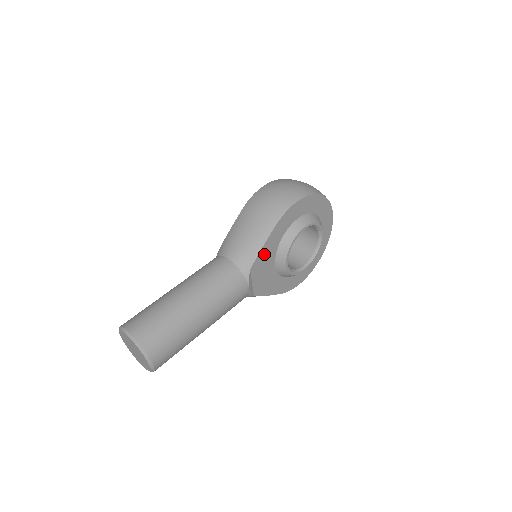
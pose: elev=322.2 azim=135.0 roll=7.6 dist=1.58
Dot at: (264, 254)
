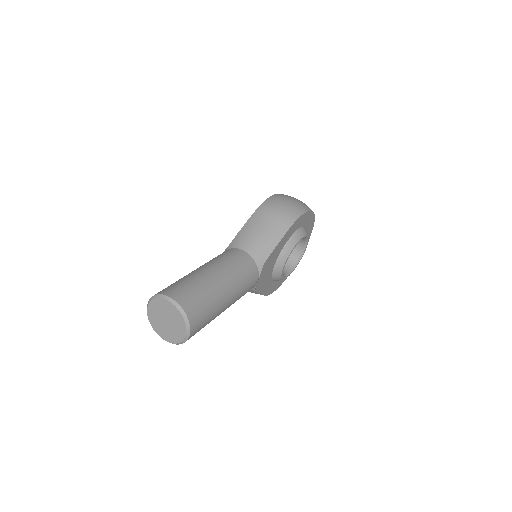
Dot at: (274, 252)
